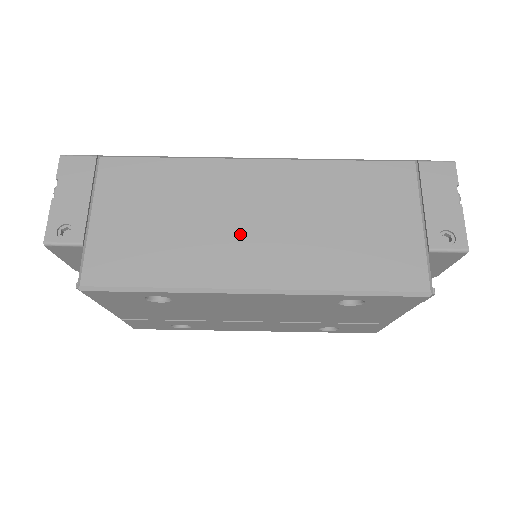
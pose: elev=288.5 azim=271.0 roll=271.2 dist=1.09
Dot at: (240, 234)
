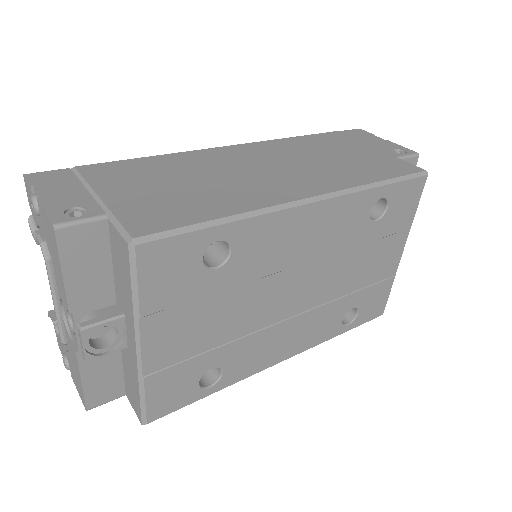
Dot at: (261, 176)
